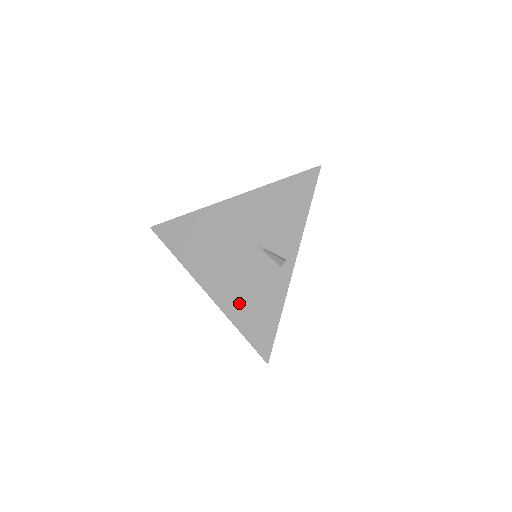
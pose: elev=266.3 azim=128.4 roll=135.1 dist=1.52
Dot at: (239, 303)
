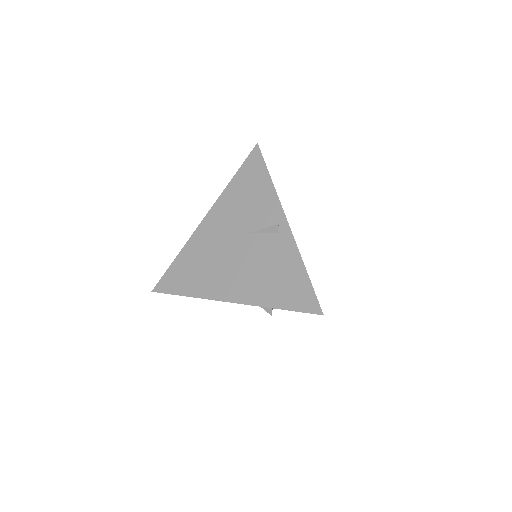
Dot at: (264, 287)
